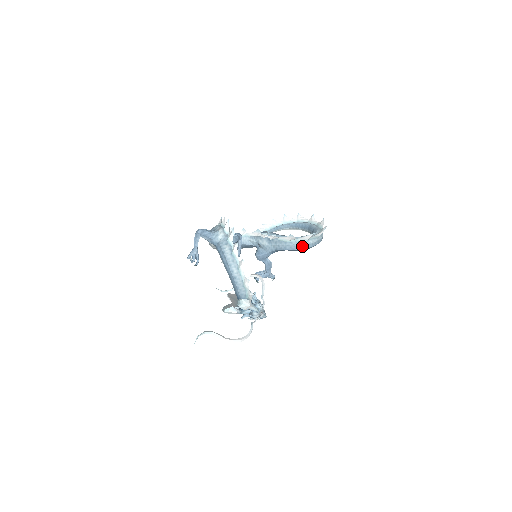
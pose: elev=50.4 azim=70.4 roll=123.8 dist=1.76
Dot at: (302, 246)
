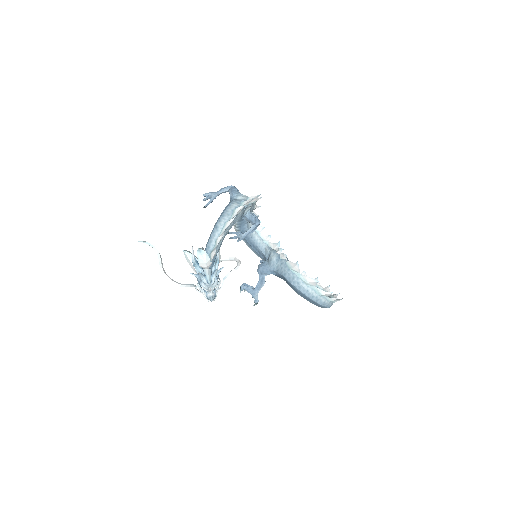
Dot at: (299, 285)
